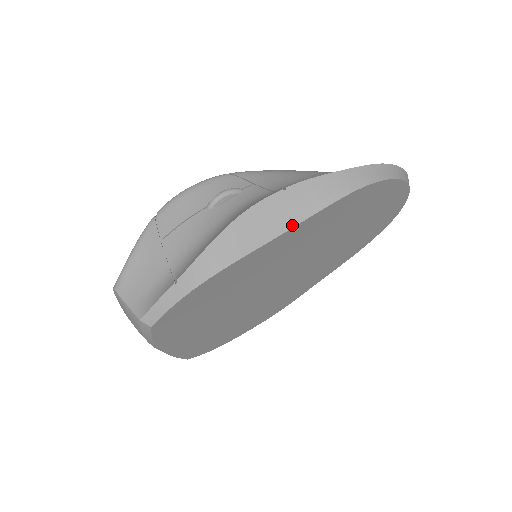
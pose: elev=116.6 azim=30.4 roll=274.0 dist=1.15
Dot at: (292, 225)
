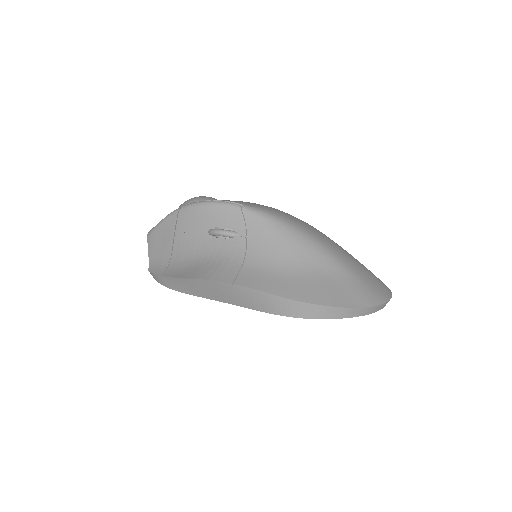
Dot at: (233, 303)
